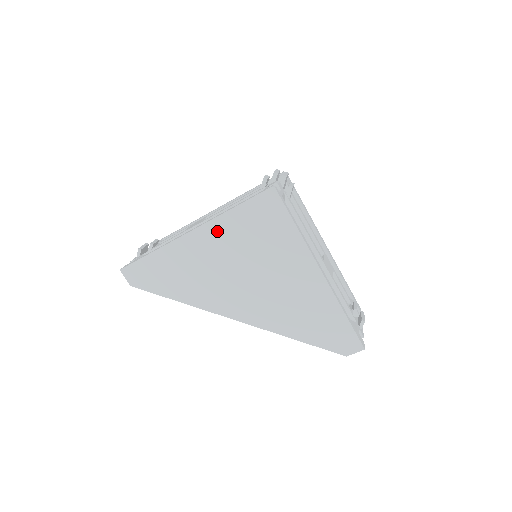
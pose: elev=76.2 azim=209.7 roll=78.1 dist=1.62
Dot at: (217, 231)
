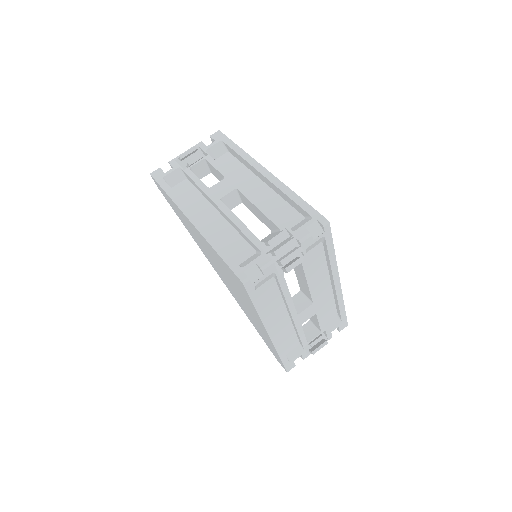
Dot at: (206, 243)
